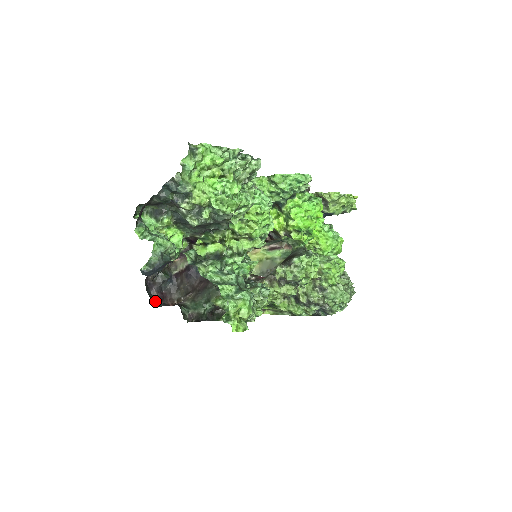
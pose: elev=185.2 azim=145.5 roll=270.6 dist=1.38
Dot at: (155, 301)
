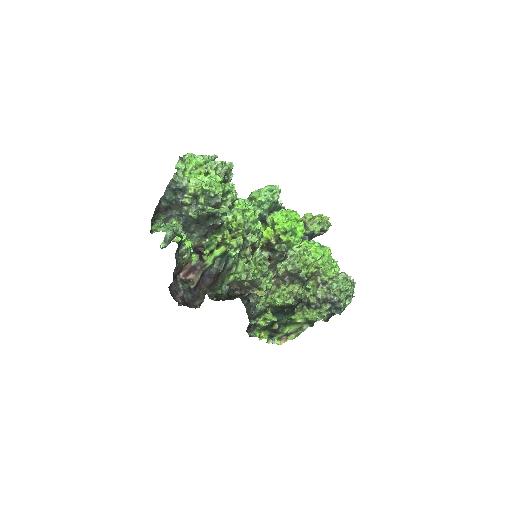
Dot at: (180, 303)
